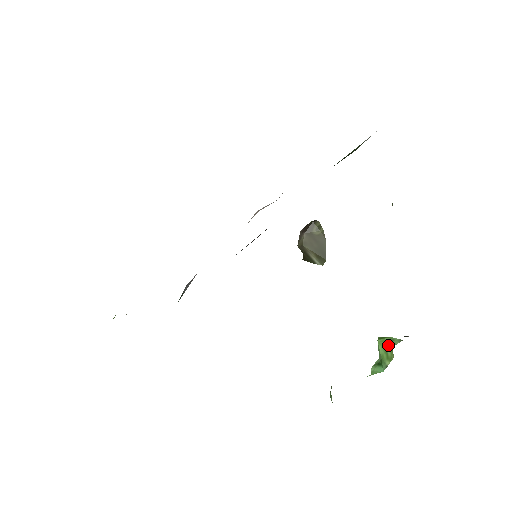
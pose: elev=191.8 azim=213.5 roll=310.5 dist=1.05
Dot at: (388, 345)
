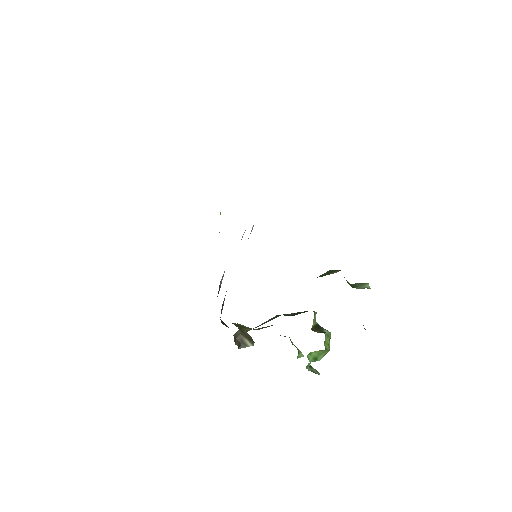
Dot at: (321, 350)
